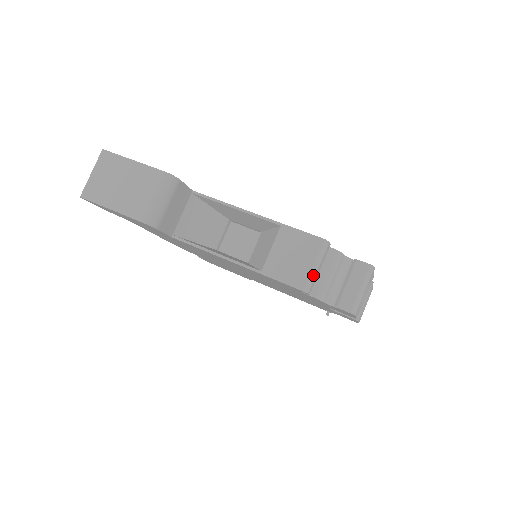
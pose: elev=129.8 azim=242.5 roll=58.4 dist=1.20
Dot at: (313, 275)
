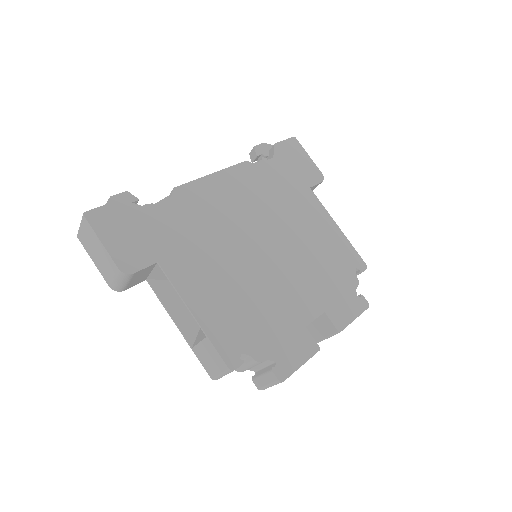
Dot at: (220, 377)
